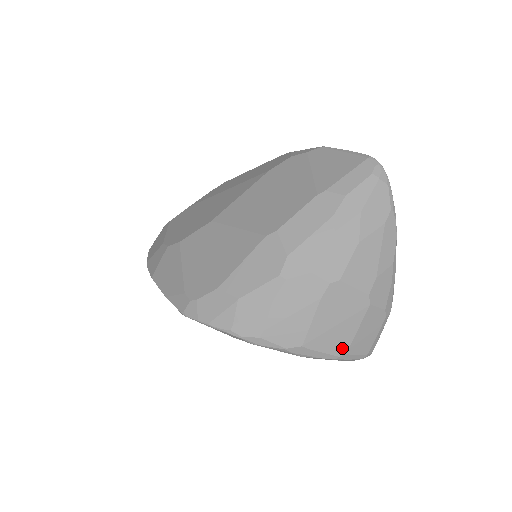
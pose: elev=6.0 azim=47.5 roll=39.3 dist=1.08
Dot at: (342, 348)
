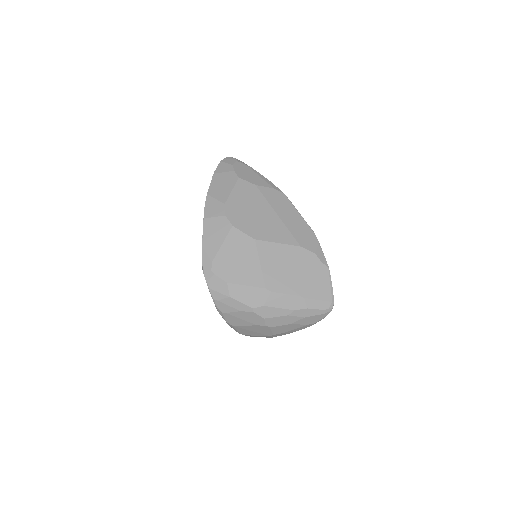
Dot at: (245, 334)
